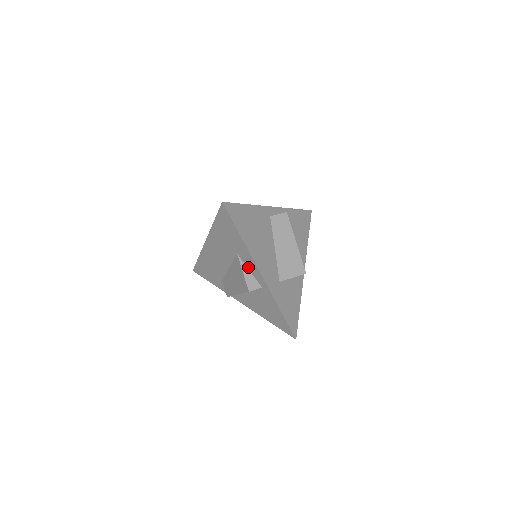
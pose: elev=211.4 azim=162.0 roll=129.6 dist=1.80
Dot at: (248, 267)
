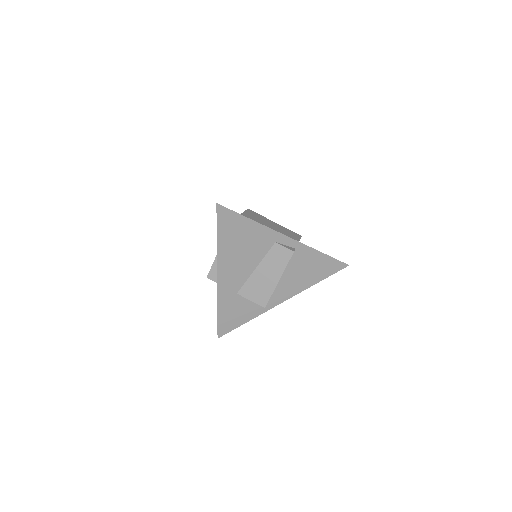
Dot at: occluded
